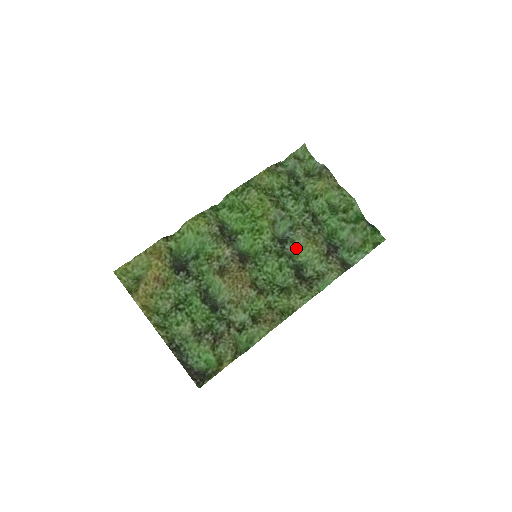
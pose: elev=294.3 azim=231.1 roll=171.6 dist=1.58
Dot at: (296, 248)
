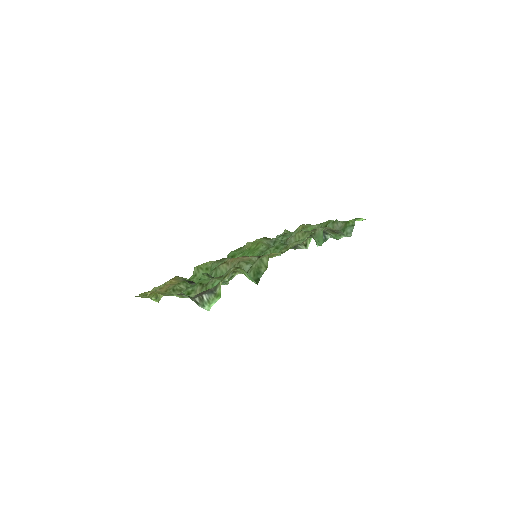
Dot at: occluded
